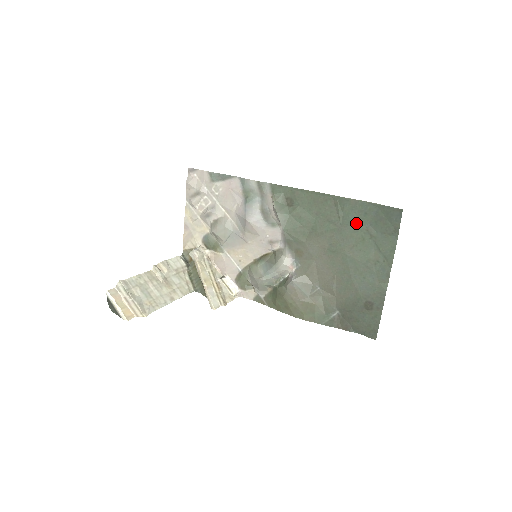
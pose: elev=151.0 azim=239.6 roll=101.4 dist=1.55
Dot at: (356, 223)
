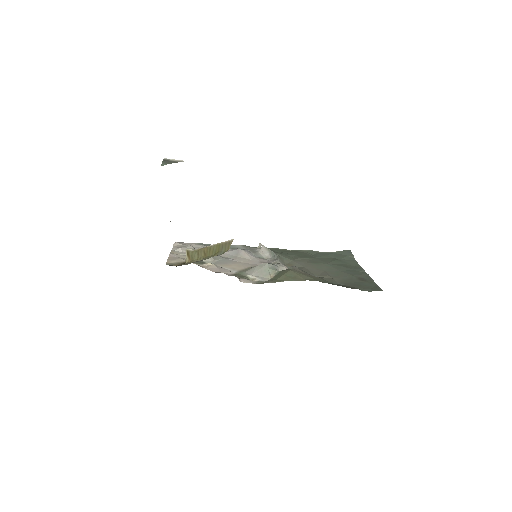
Dot at: (324, 257)
